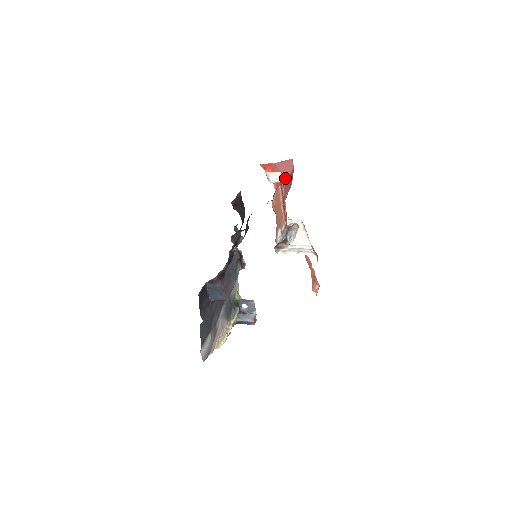
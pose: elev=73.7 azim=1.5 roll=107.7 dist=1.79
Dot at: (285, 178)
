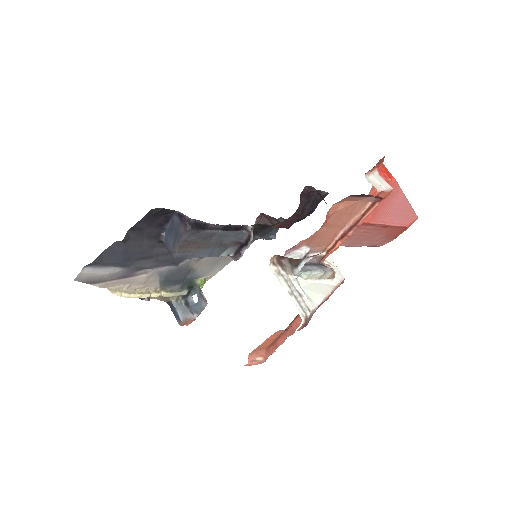
Dot at: (386, 217)
